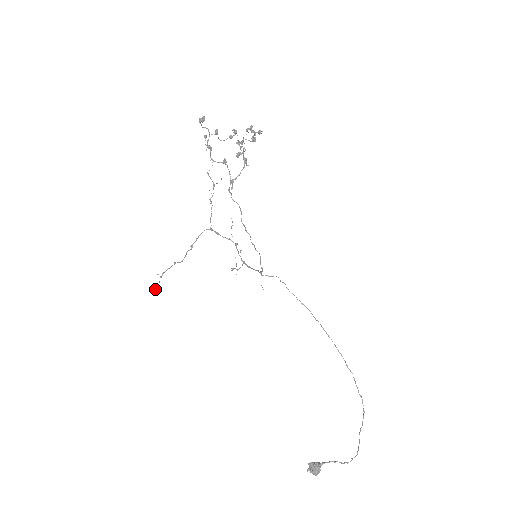
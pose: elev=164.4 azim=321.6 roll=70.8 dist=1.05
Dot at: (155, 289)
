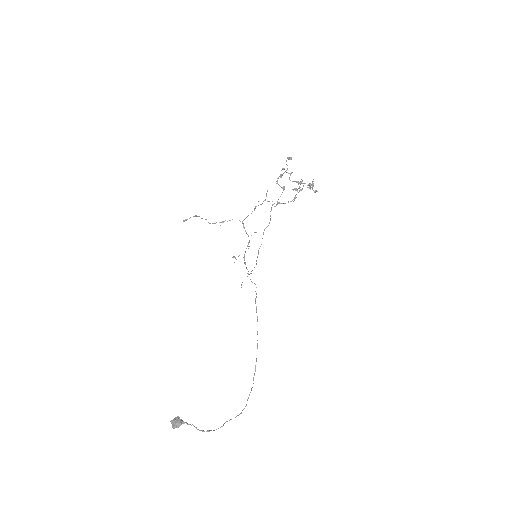
Dot at: occluded
